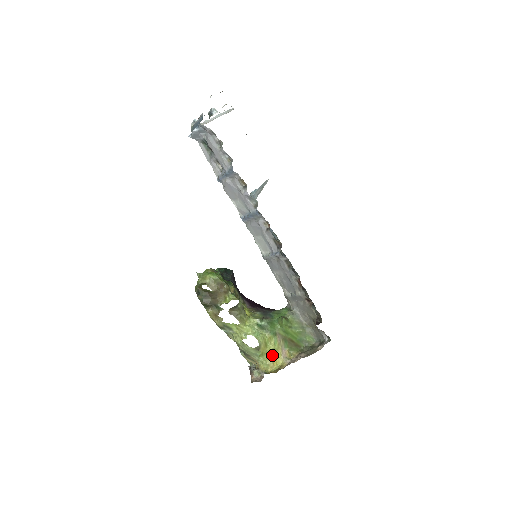
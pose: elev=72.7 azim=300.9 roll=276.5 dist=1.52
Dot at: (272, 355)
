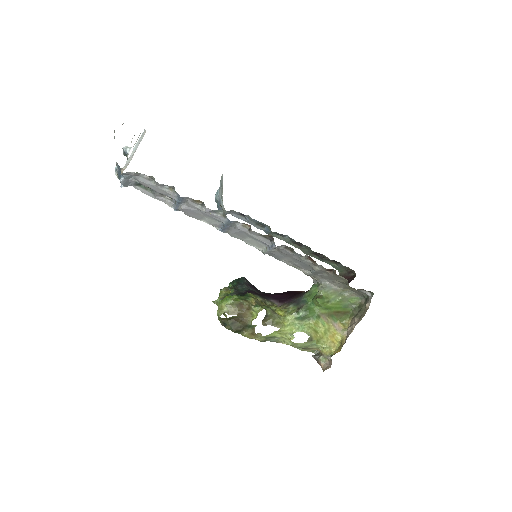
Dot at: (327, 336)
